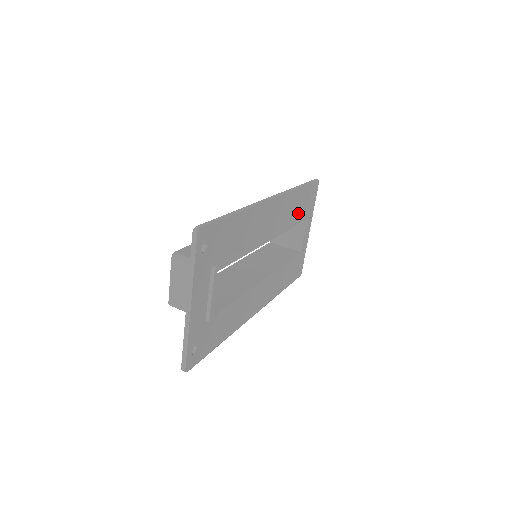
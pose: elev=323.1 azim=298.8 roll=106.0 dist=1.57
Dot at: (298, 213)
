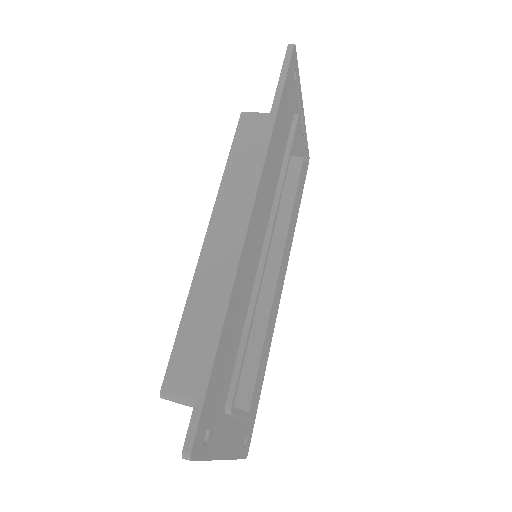
Dot at: (285, 137)
